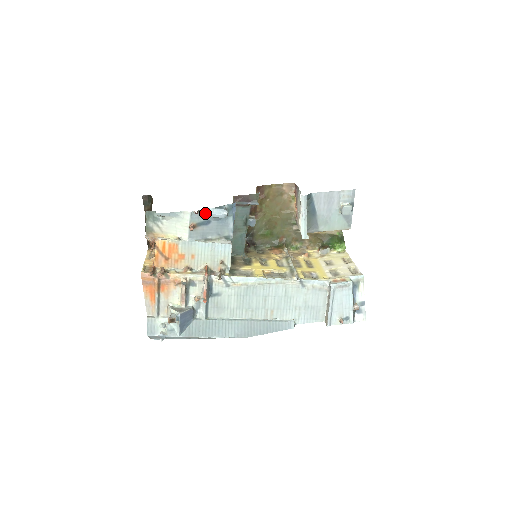
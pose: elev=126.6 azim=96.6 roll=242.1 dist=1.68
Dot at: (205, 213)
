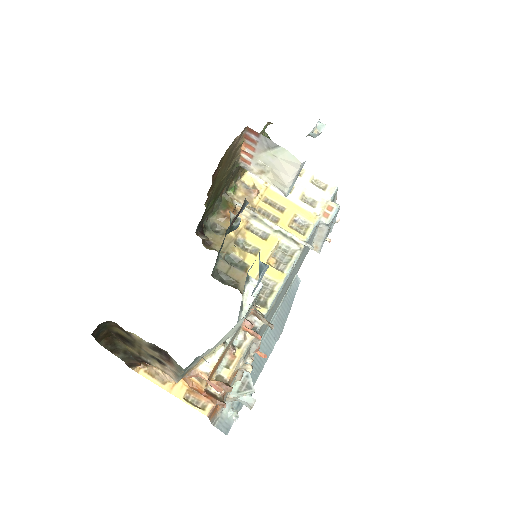
Dot at: (252, 294)
